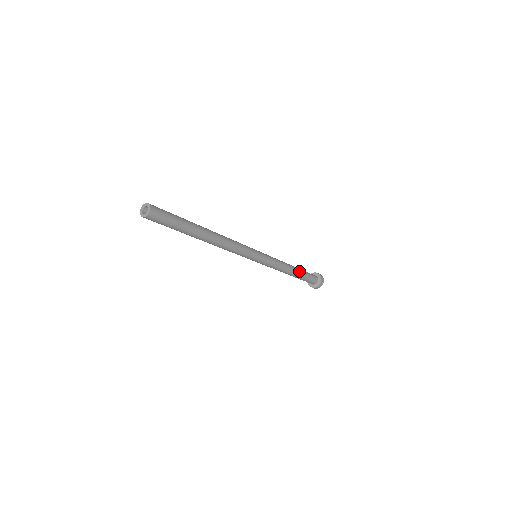
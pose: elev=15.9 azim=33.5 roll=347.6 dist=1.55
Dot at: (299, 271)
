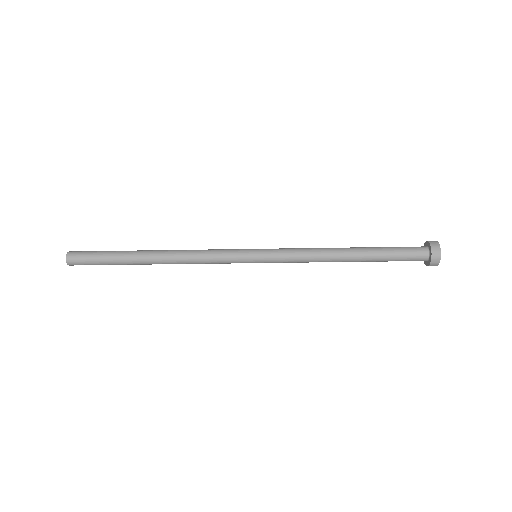
Dot at: (363, 250)
